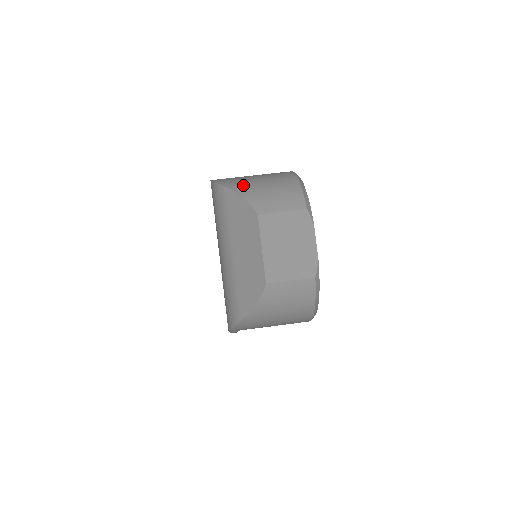
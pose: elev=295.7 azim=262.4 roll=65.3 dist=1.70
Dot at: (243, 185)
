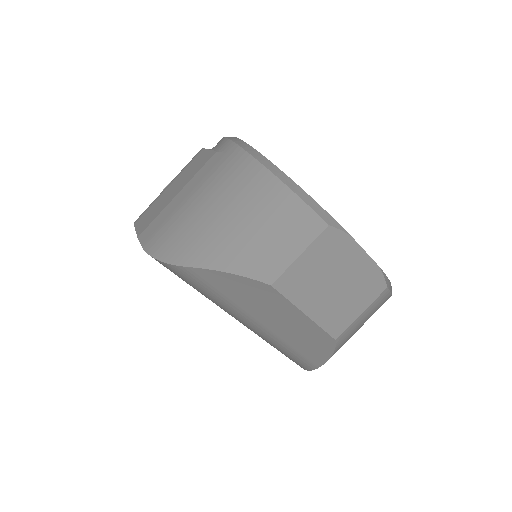
Dot at: (207, 246)
